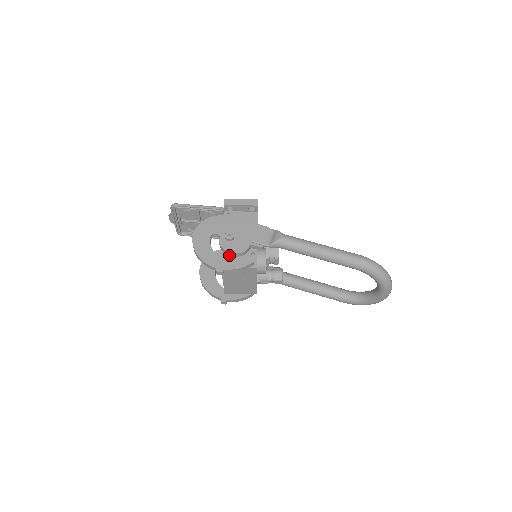
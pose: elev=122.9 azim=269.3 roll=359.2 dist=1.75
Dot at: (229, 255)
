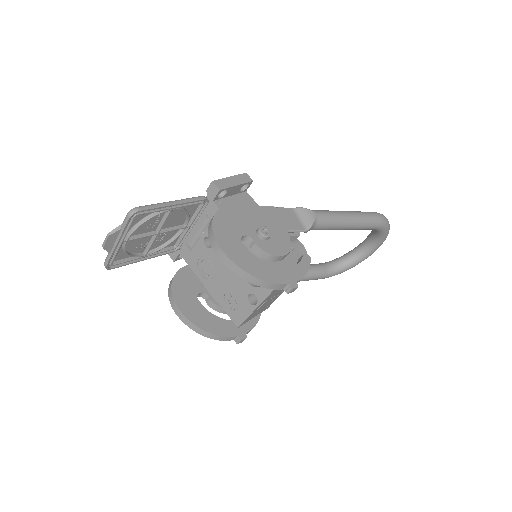
Dot at: (275, 261)
